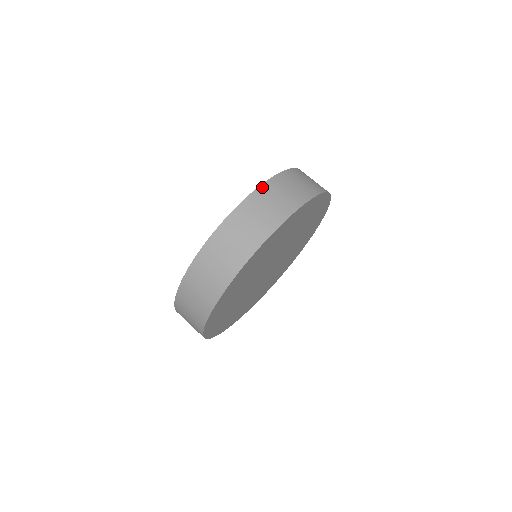
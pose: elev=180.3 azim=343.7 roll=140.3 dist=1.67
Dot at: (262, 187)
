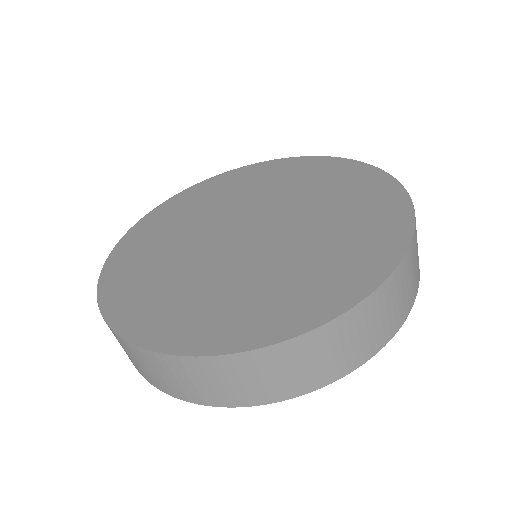
Dot at: (323, 329)
